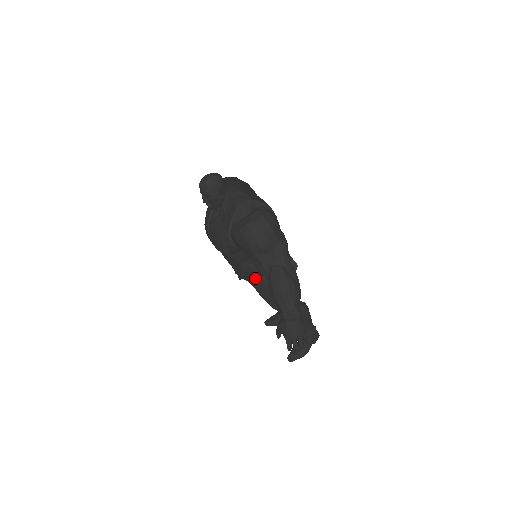
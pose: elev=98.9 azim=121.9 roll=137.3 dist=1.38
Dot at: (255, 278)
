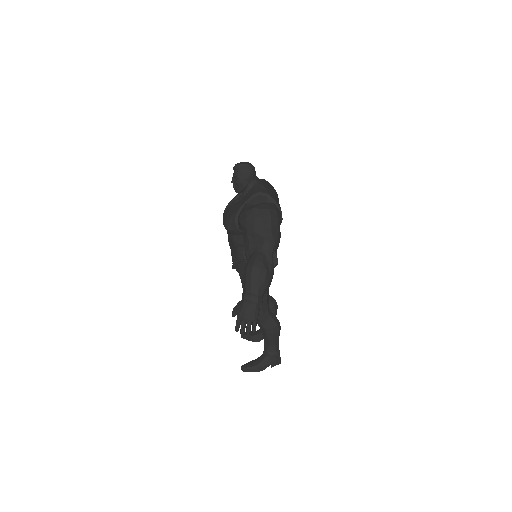
Dot at: occluded
